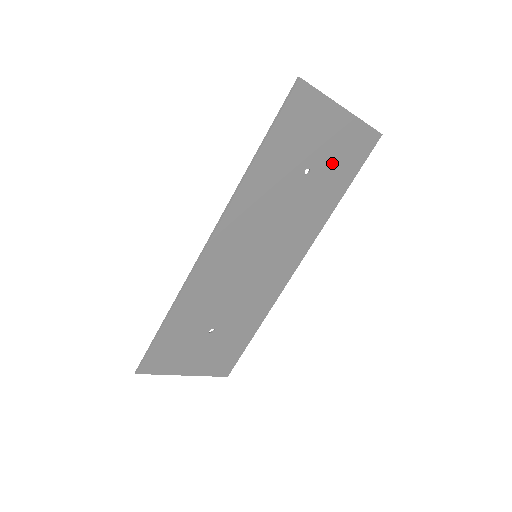
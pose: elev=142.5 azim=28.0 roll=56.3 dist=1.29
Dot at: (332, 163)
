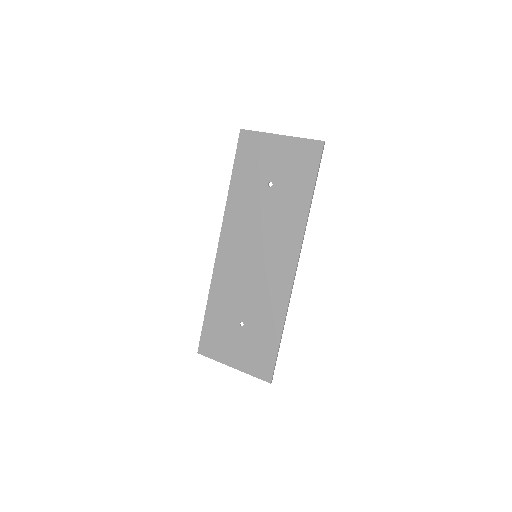
Dot at: (289, 174)
